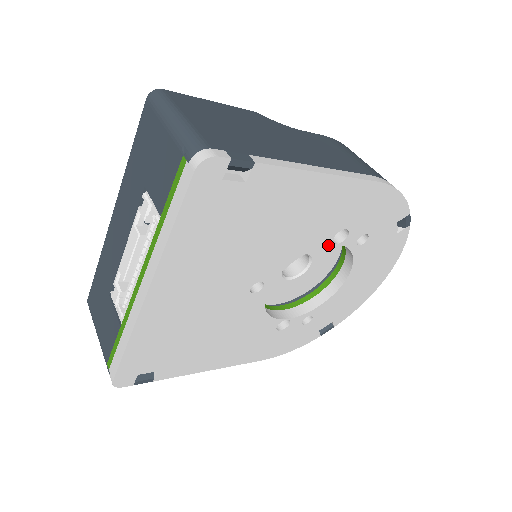
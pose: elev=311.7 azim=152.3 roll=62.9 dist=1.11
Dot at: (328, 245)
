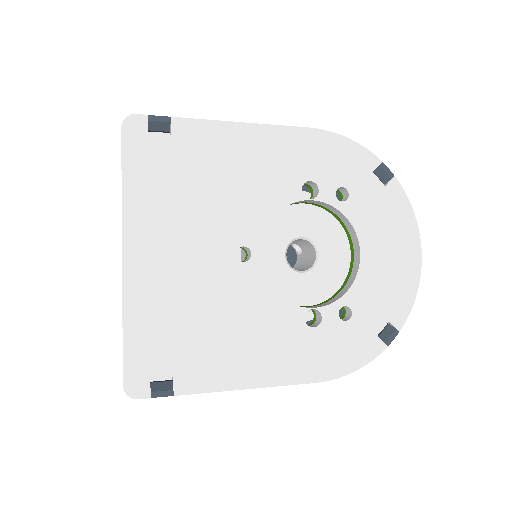
Dot at: (324, 226)
